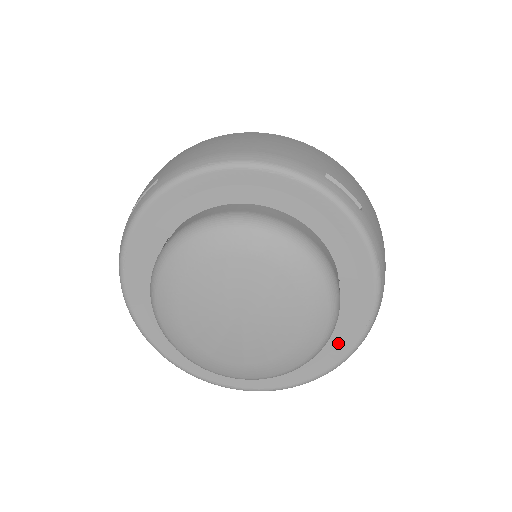
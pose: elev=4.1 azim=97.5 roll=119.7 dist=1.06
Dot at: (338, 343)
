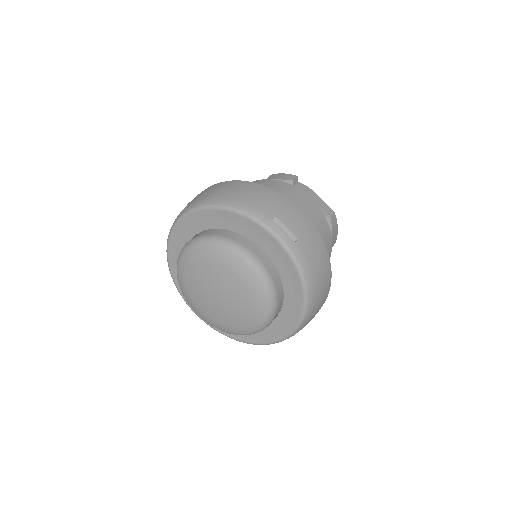
Dot at: (286, 322)
